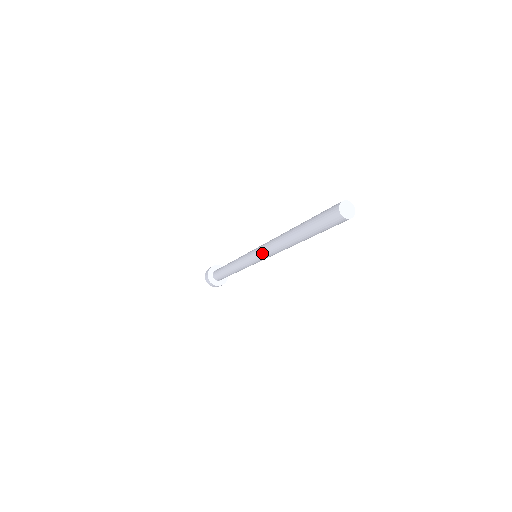
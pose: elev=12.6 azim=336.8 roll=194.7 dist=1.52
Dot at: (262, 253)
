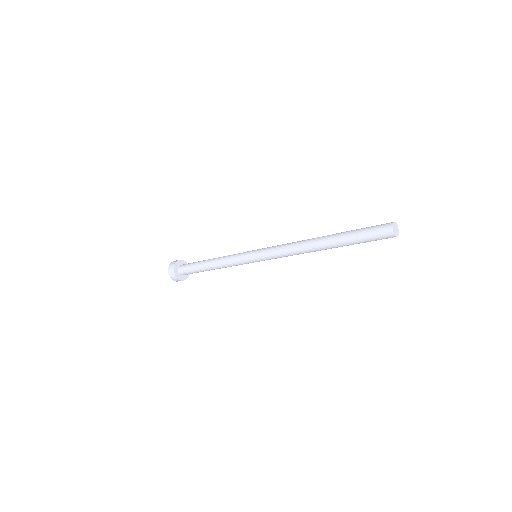
Dot at: (274, 256)
